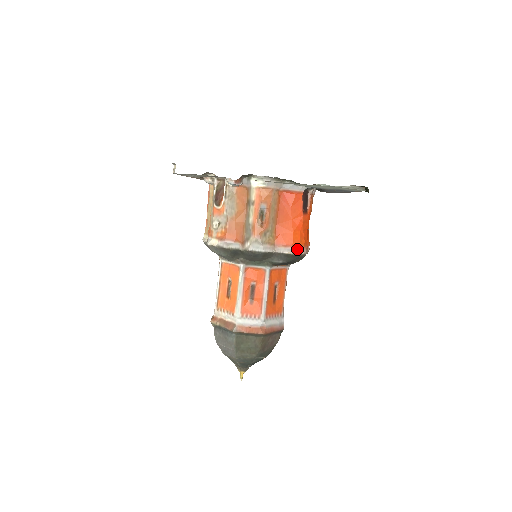
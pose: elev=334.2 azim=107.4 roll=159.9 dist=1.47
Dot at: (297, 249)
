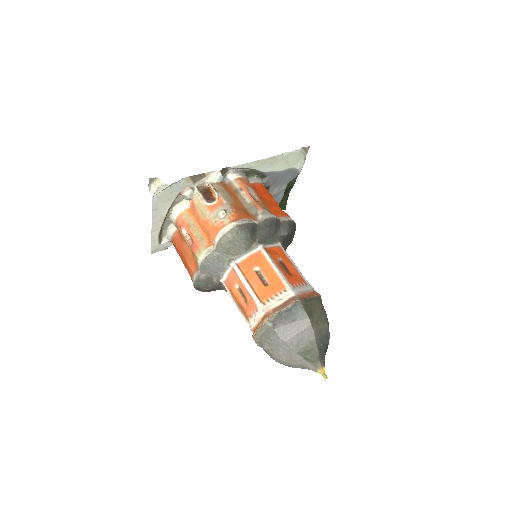
Dot at: (291, 219)
